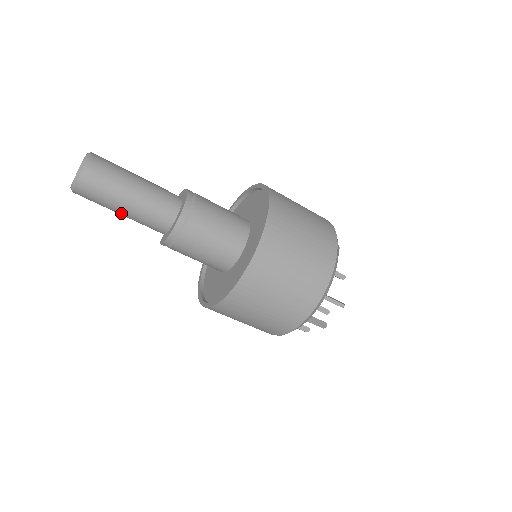
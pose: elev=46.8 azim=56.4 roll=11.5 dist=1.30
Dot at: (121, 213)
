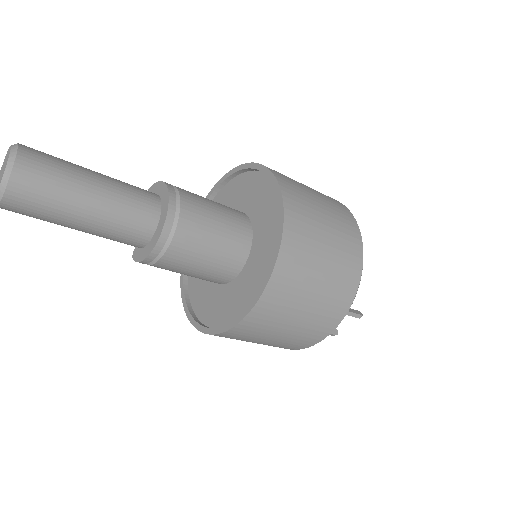
Dot at: (75, 229)
